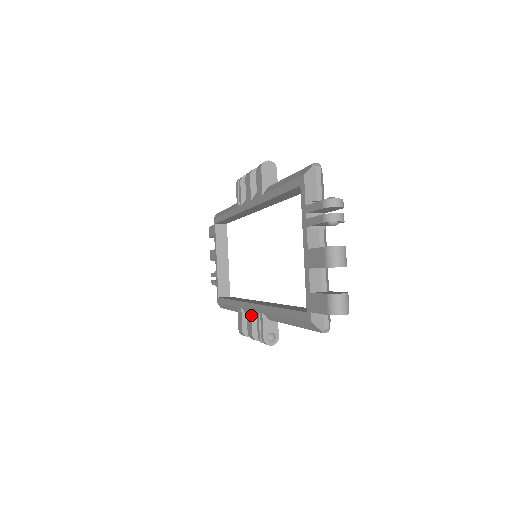
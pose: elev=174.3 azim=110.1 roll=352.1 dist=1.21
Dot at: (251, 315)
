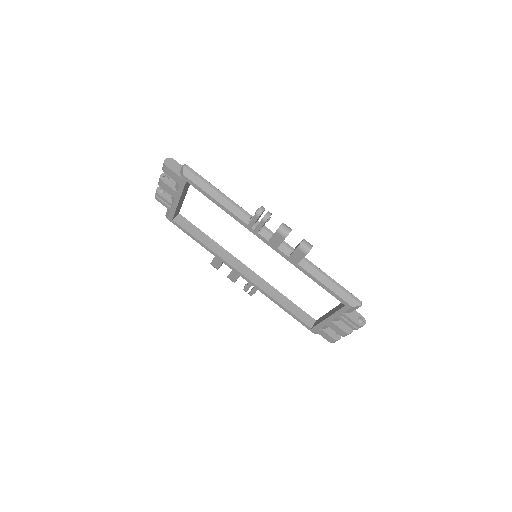
Dot at: occluded
